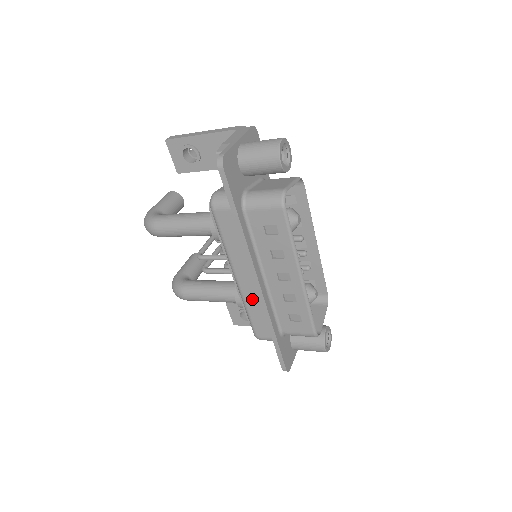
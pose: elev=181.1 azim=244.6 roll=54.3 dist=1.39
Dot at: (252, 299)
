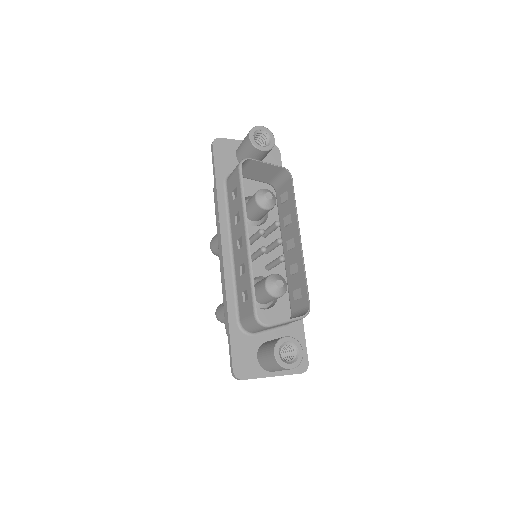
Dot at: occluded
